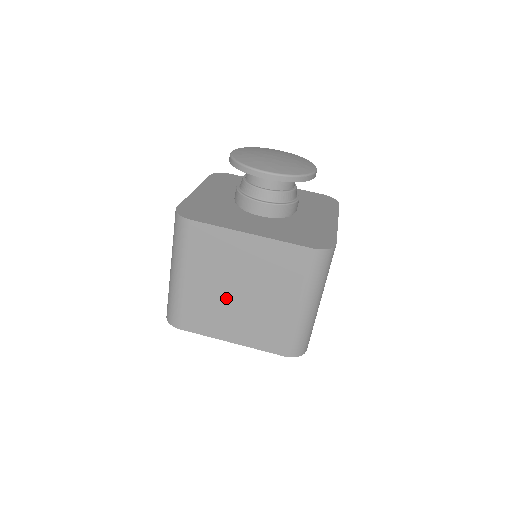
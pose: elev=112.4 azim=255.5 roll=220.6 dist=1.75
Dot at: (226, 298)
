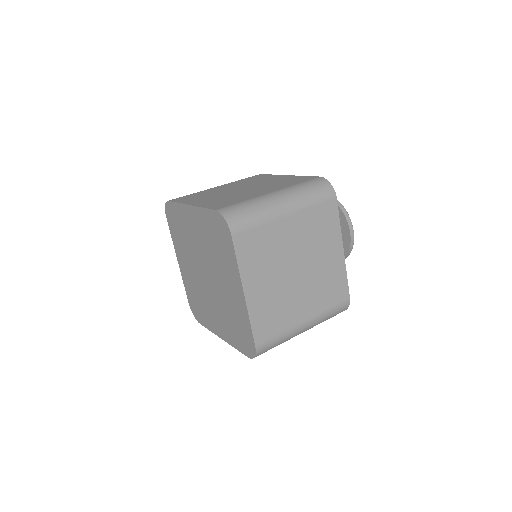
Dot at: (227, 191)
